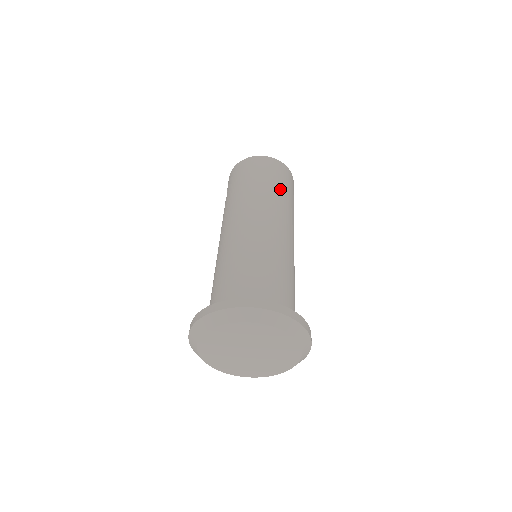
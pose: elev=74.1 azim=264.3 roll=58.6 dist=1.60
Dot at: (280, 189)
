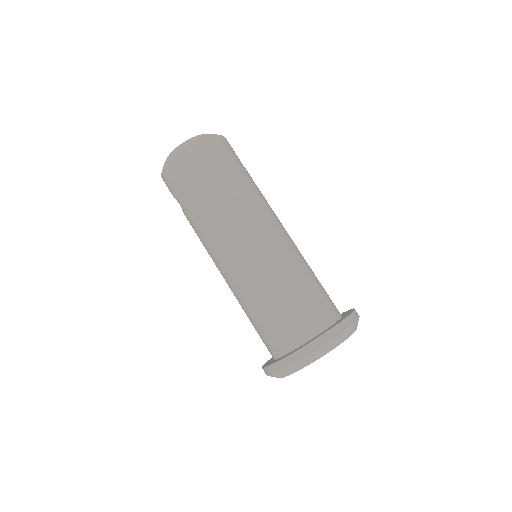
Dot at: (234, 179)
